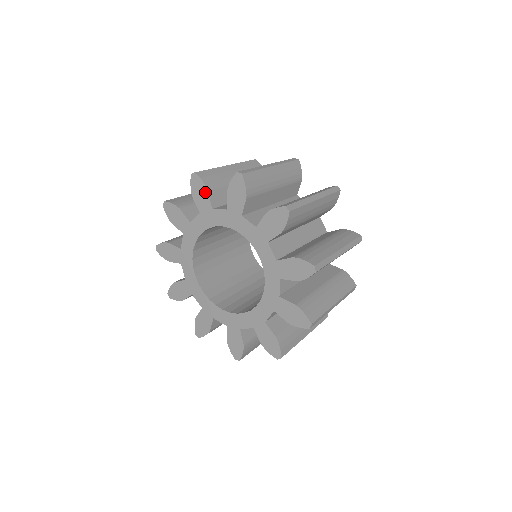
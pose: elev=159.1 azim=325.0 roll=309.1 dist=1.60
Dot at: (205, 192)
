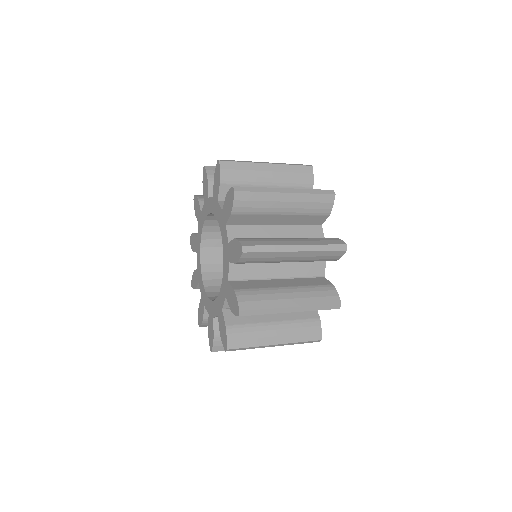
Dot at: (207, 182)
